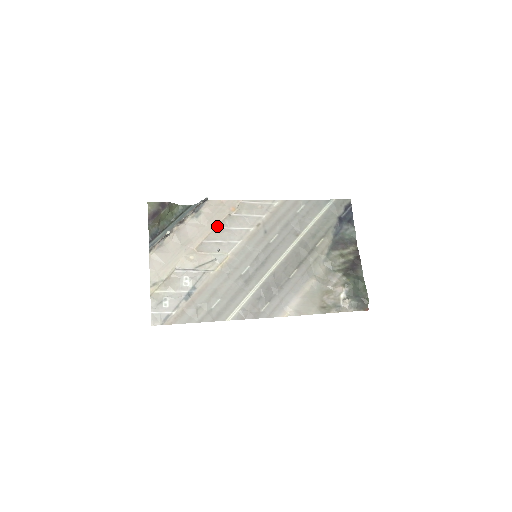
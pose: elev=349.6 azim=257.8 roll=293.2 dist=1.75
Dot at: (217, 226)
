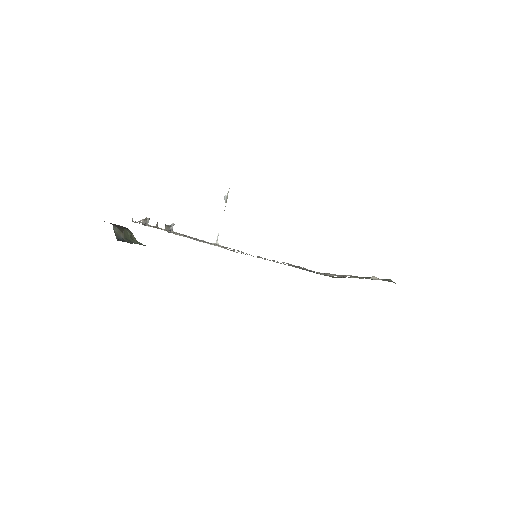
Dot at: occluded
